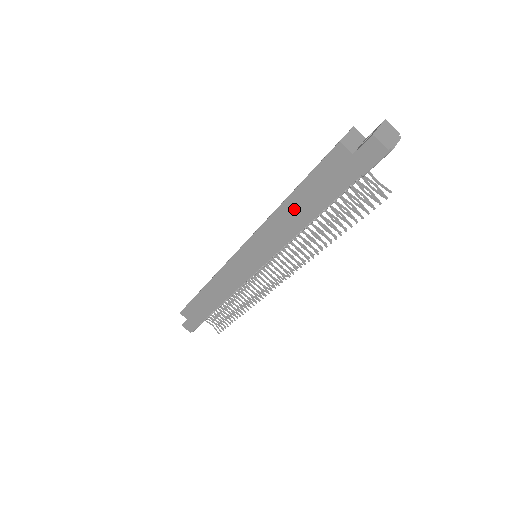
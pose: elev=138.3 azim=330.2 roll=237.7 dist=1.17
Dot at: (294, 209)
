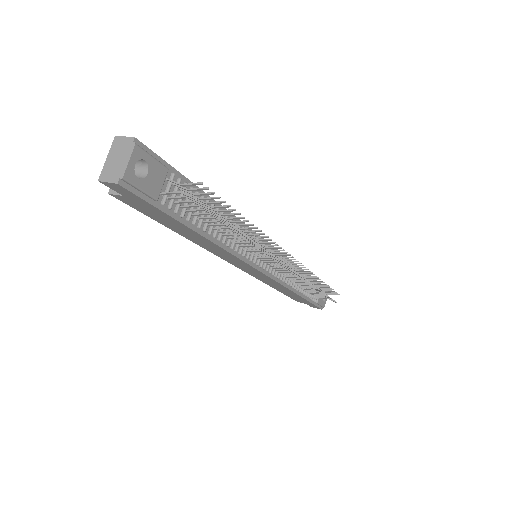
Dot at: (190, 236)
